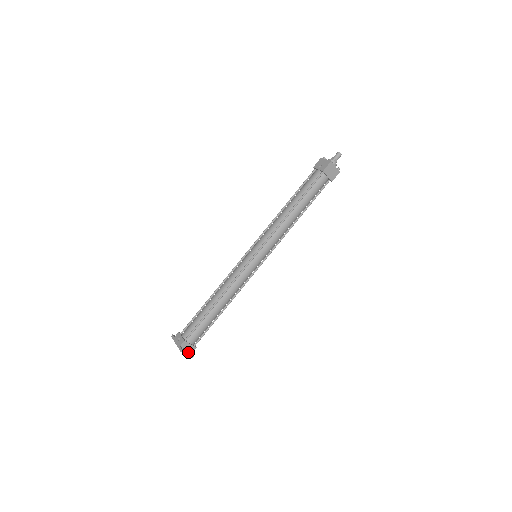
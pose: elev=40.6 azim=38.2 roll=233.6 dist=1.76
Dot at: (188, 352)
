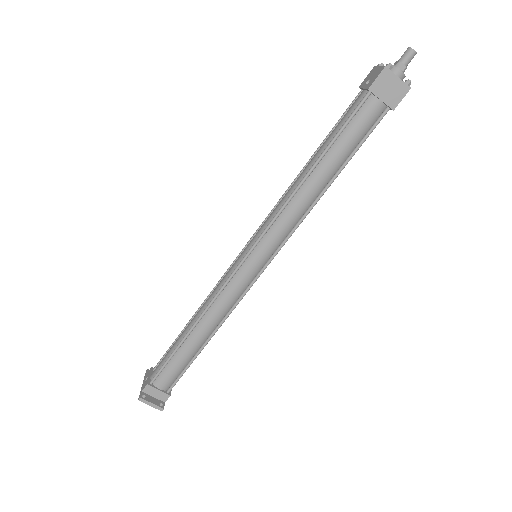
Dot at: (153, 402)
